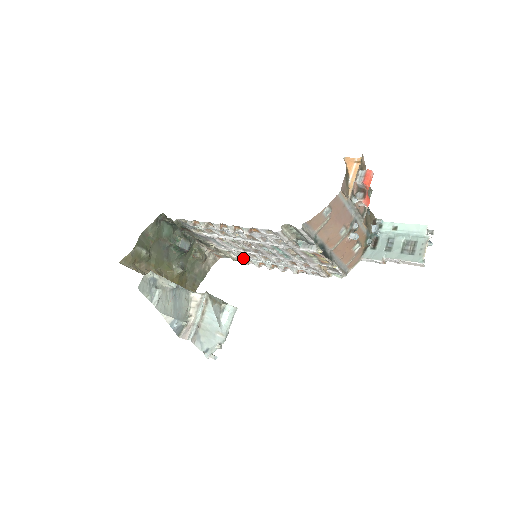
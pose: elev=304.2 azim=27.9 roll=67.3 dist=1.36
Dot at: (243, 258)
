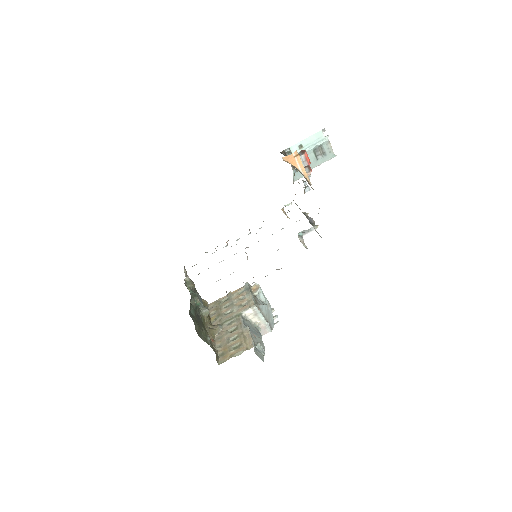
Dot at: occluded
